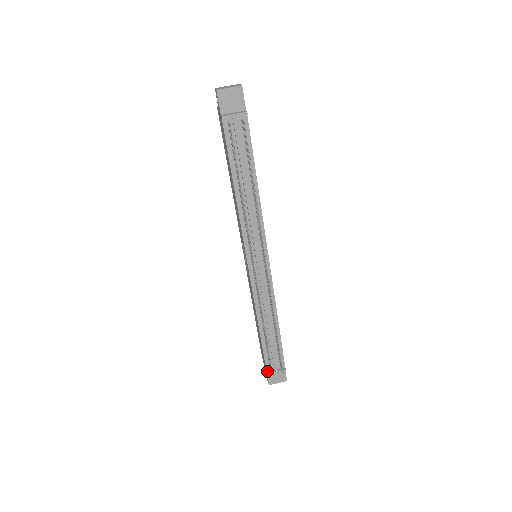
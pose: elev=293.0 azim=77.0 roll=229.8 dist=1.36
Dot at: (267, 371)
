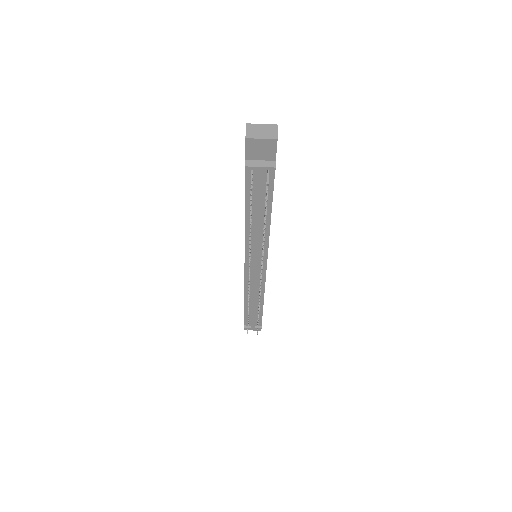
Dot at: (245, 325)
